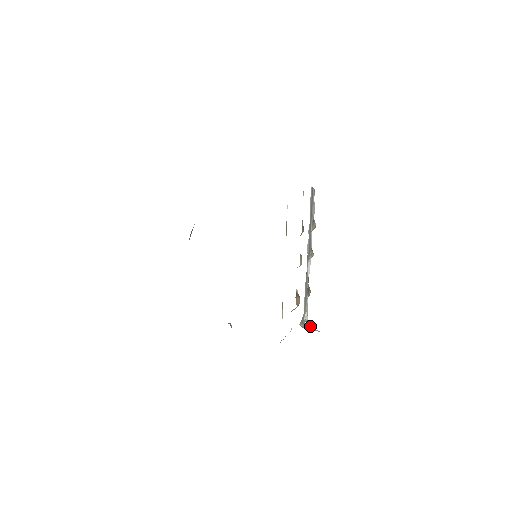
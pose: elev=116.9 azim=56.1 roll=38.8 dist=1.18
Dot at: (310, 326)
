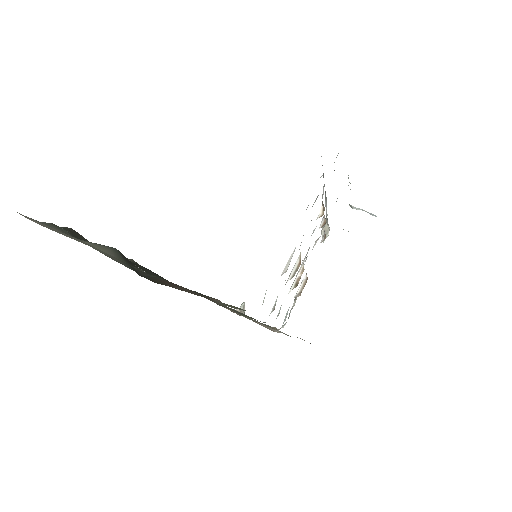
Dot at: occluded
